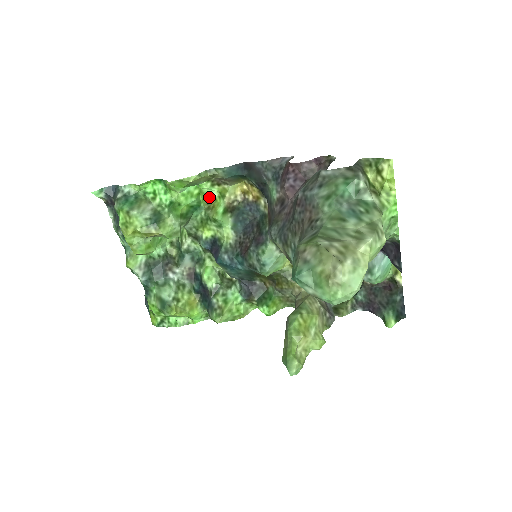
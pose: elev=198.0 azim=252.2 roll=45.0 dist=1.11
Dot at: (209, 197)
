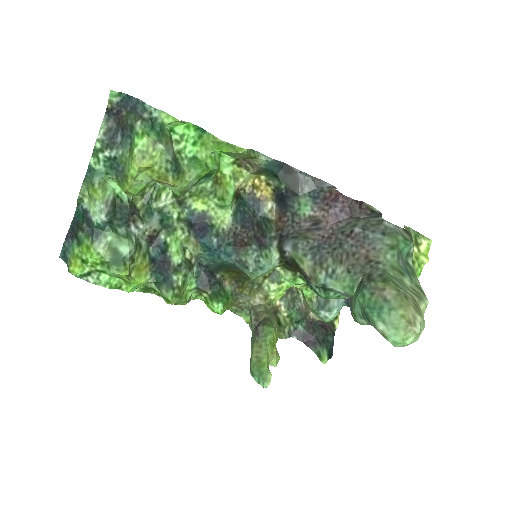
Dot at: (220, 171)
